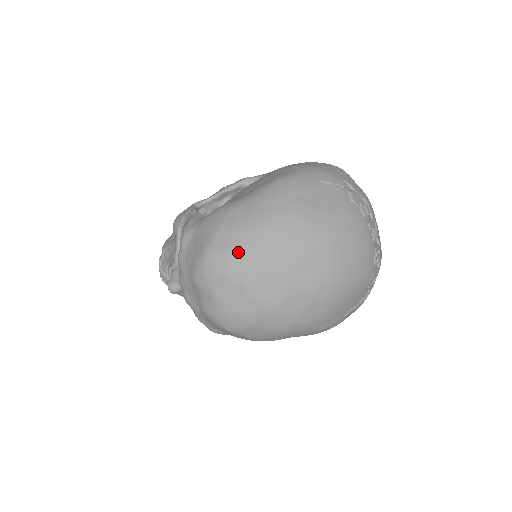
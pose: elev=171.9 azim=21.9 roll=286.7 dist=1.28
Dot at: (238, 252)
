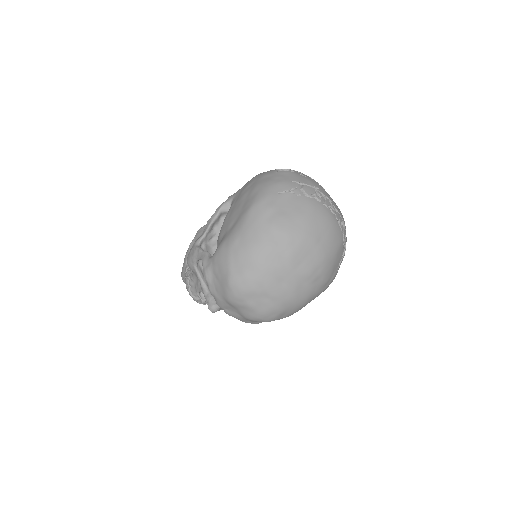
Dot at: (251, 273)
